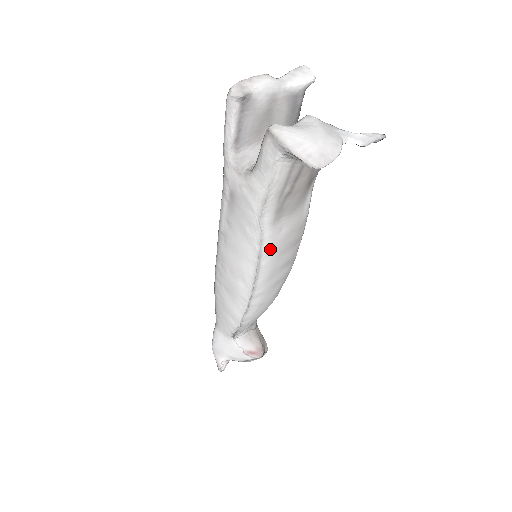
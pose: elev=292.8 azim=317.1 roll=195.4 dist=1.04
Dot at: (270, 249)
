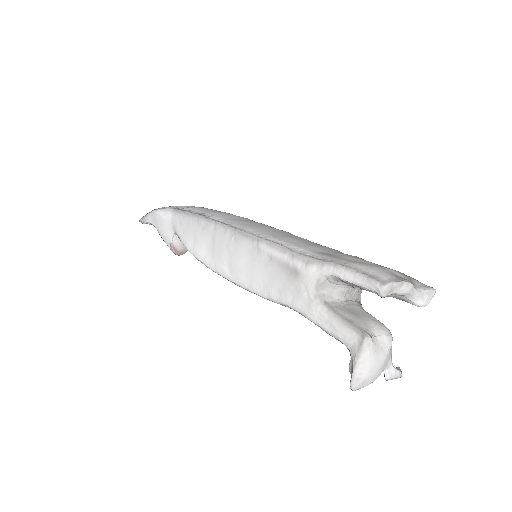
Dot at: occluded
